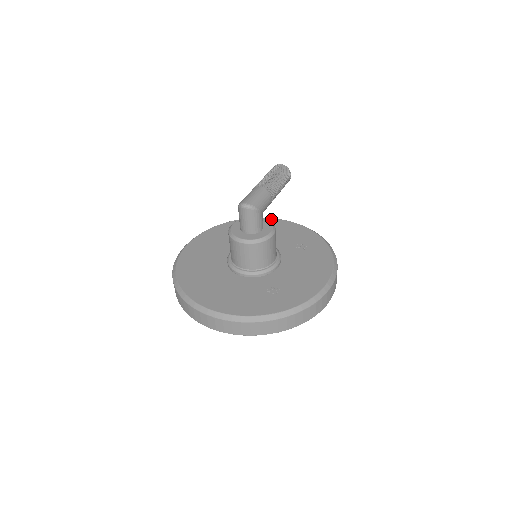
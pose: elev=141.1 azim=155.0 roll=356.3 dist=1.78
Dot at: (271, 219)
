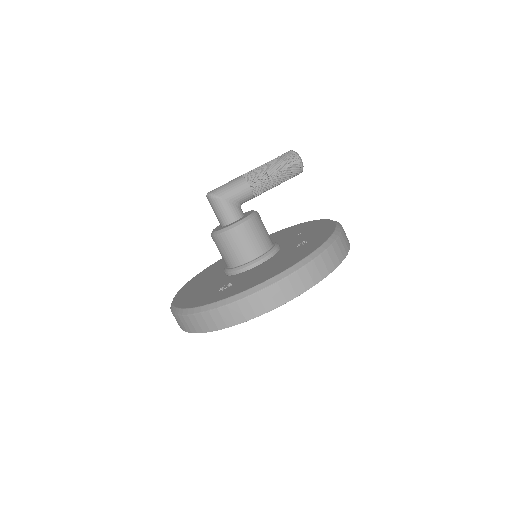
Dot at: (316, 221)
